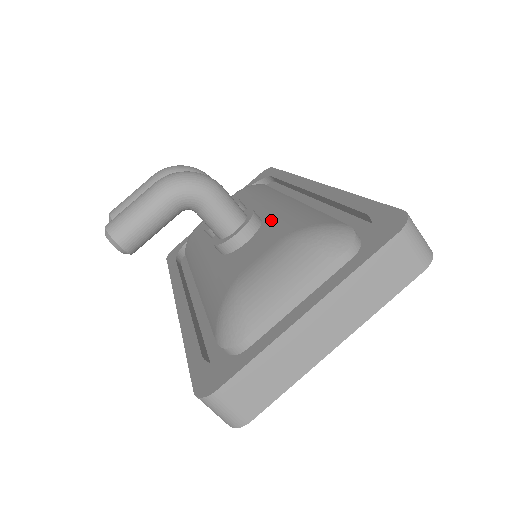
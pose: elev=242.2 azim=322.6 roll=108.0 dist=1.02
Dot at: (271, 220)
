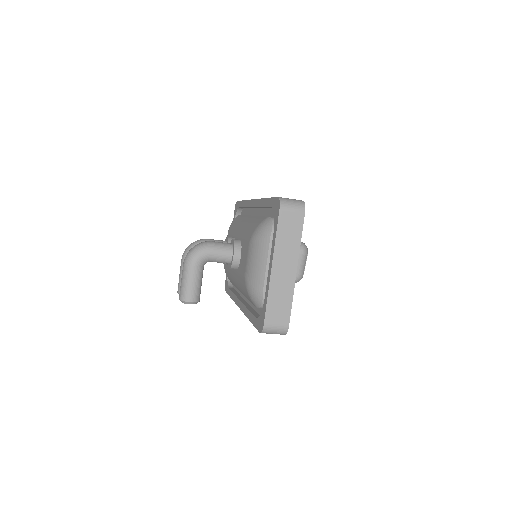
Dot at: (243, 238)
